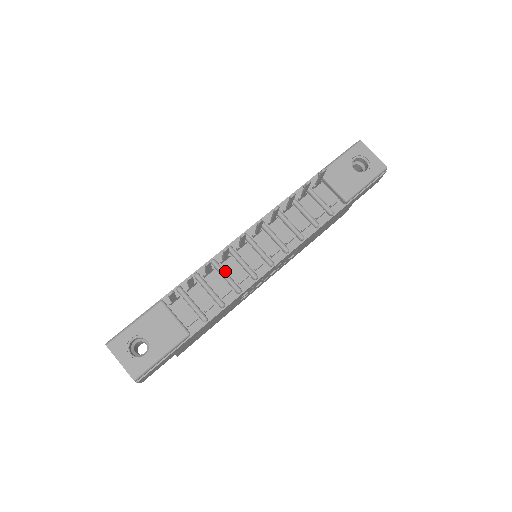
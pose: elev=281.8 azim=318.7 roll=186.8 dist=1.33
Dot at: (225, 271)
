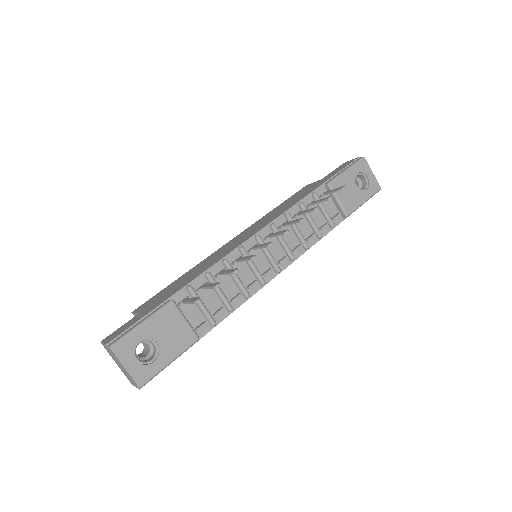
Dot at: (236, 273)
